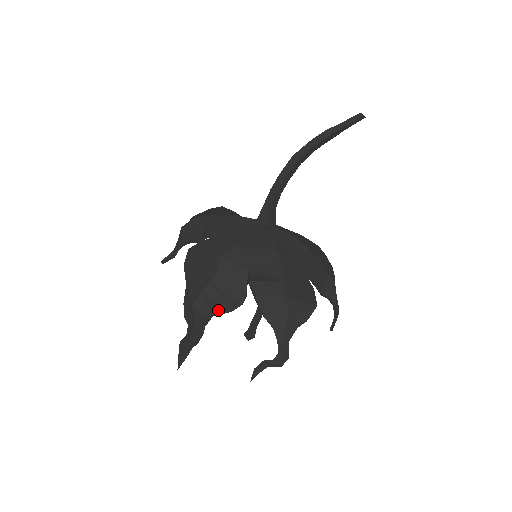
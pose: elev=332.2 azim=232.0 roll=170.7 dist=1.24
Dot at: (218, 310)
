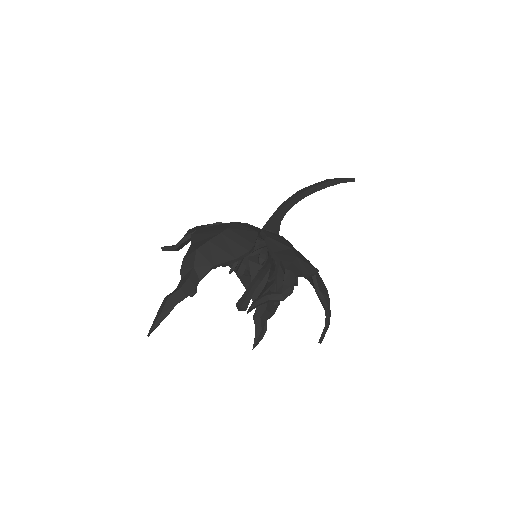
Dot at: (222, 258)
